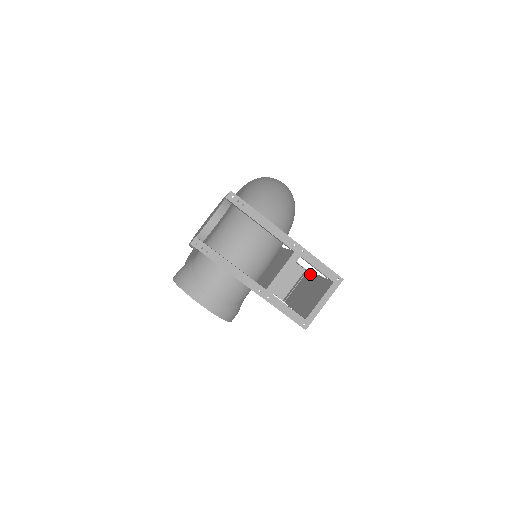
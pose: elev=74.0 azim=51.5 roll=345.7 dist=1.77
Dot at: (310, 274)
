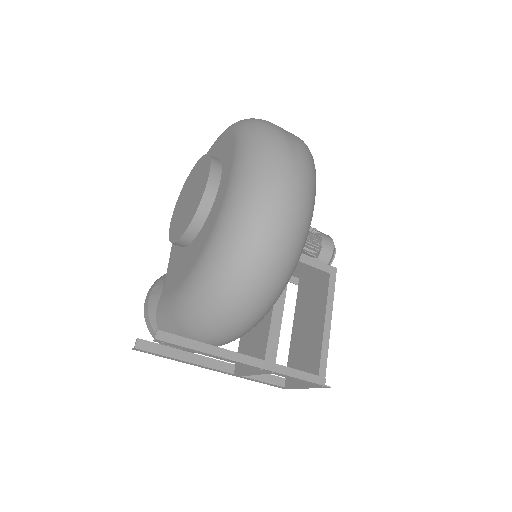
Dot at: (325, 293)
